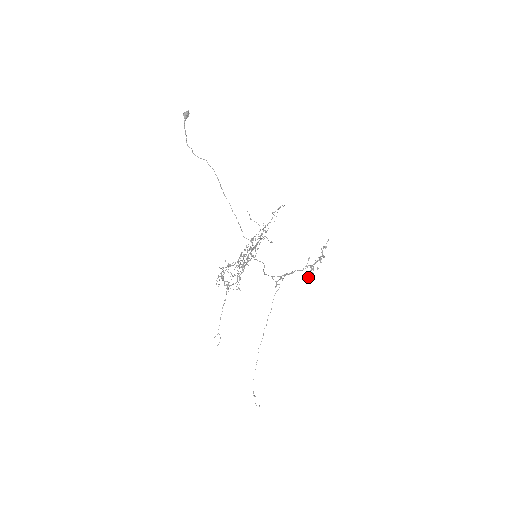
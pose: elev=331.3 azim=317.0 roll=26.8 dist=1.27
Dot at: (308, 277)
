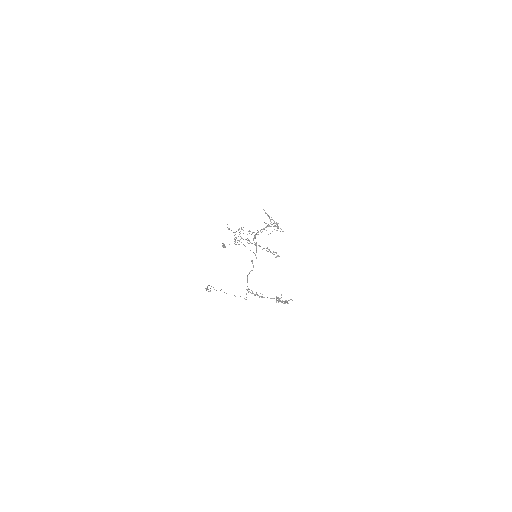
Dot at: occluded
